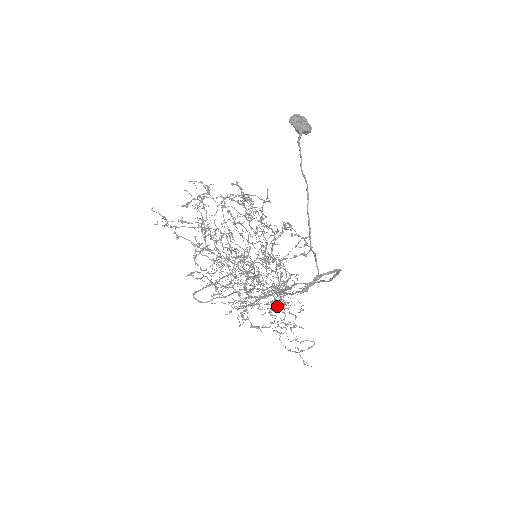
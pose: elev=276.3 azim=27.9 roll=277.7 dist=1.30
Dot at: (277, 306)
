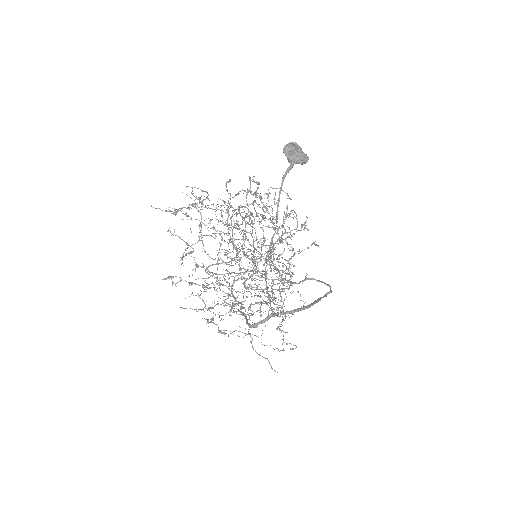
Dot at: occluded
